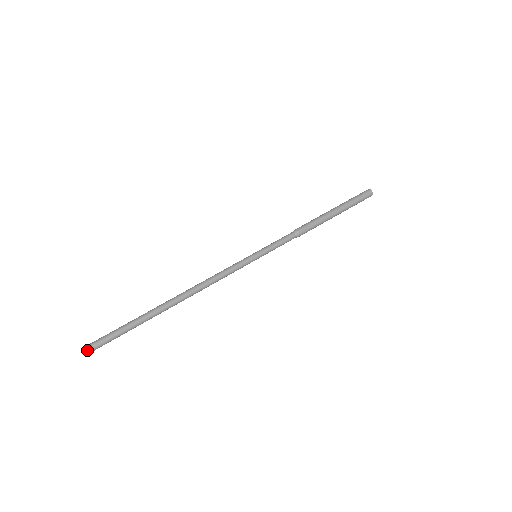
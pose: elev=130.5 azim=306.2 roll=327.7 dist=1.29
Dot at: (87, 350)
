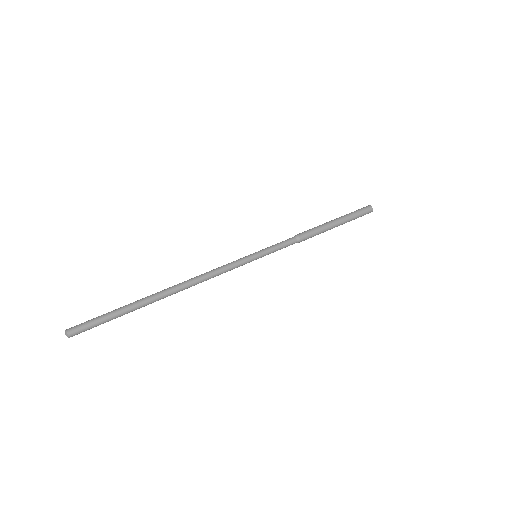
Dot at: (72, 334)
